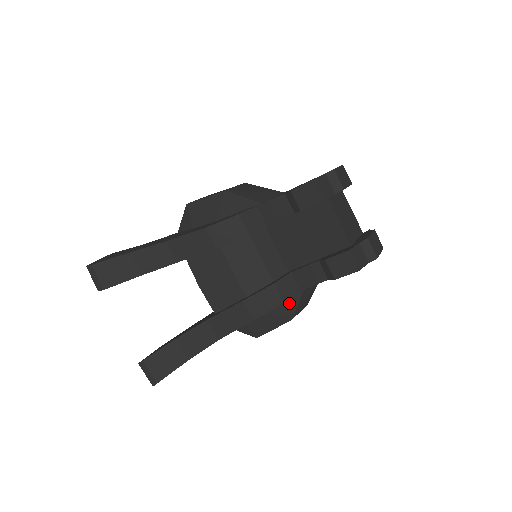
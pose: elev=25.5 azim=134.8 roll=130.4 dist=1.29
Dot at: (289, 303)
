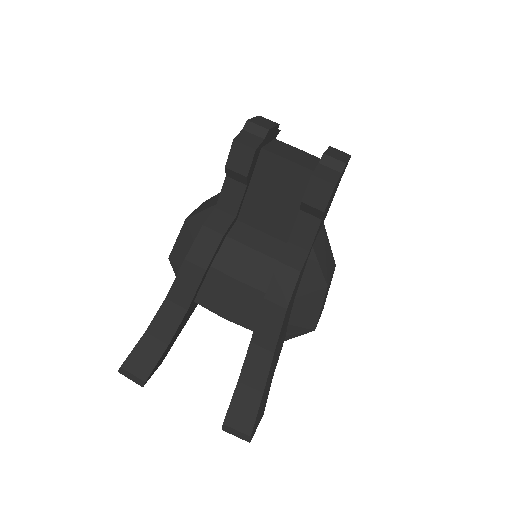
Dot at: (312, 272)
